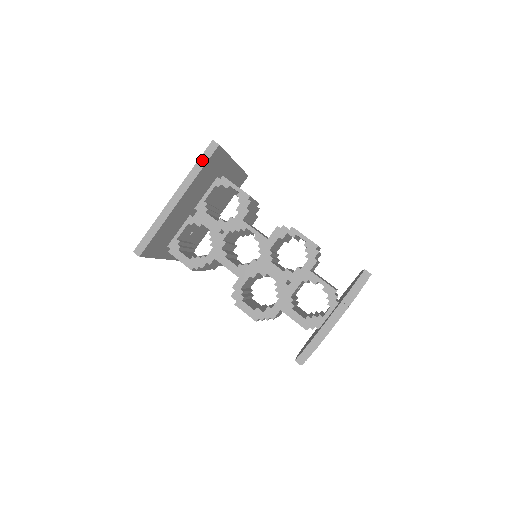
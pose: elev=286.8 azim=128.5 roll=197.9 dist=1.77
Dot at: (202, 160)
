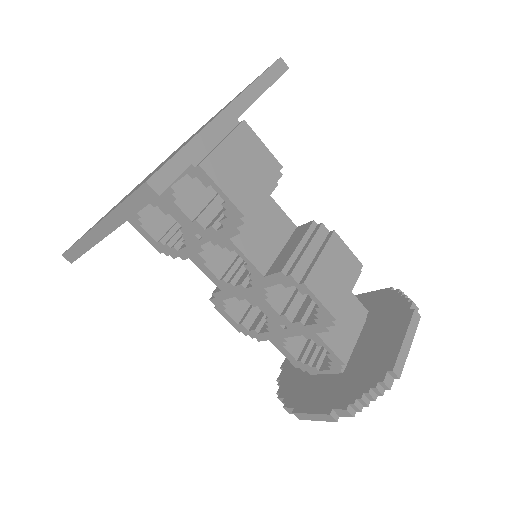
Dot at: (131, 203)
